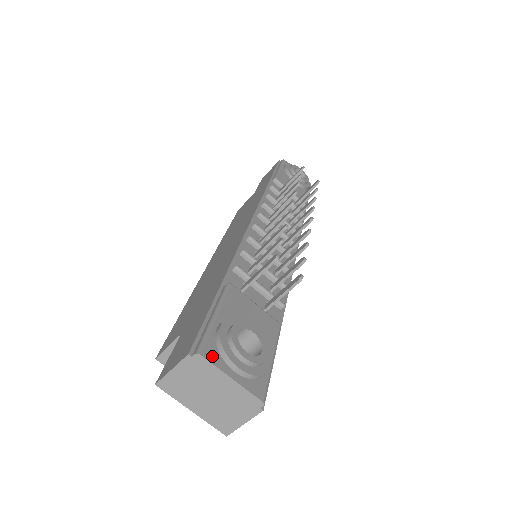
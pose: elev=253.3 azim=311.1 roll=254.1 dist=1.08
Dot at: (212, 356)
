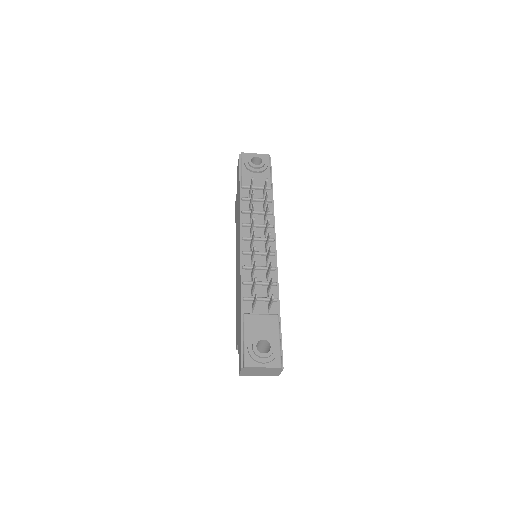
Dot at: (251, 364)
